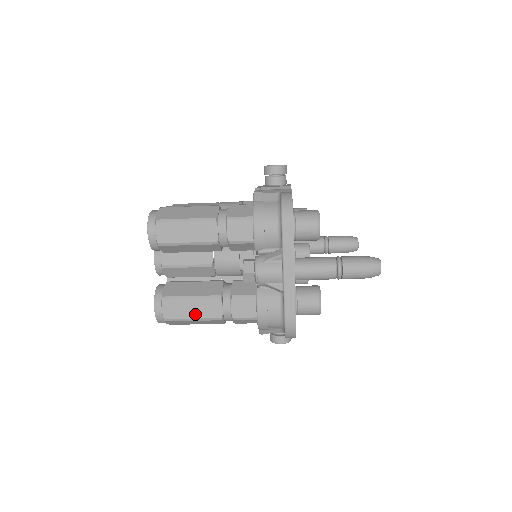
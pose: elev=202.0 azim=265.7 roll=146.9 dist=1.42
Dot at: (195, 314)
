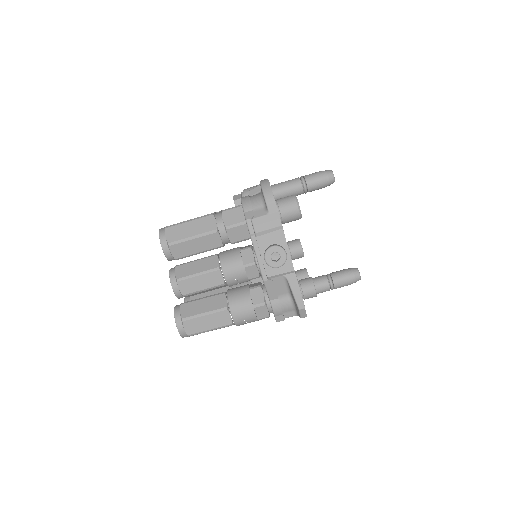
Dot at: (192, 219)
